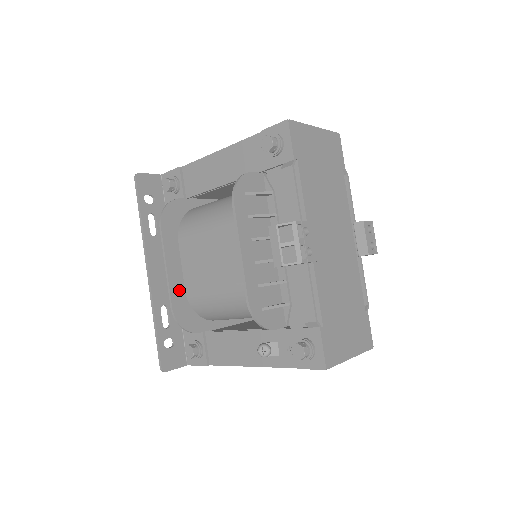
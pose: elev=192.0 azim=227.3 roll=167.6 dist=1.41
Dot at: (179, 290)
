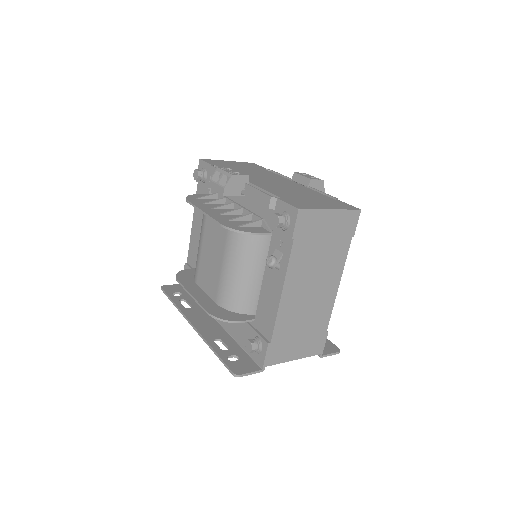
Dot at: (209, 303)
